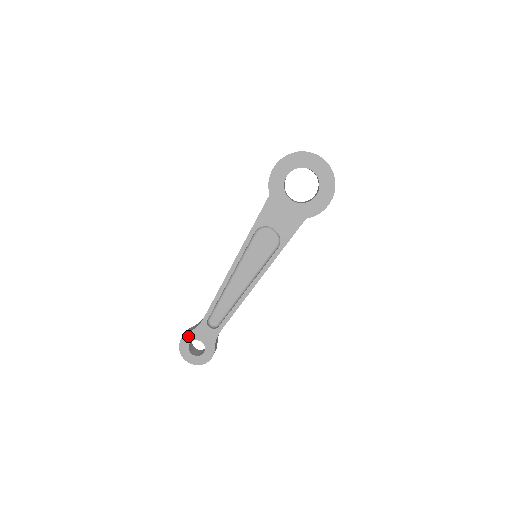
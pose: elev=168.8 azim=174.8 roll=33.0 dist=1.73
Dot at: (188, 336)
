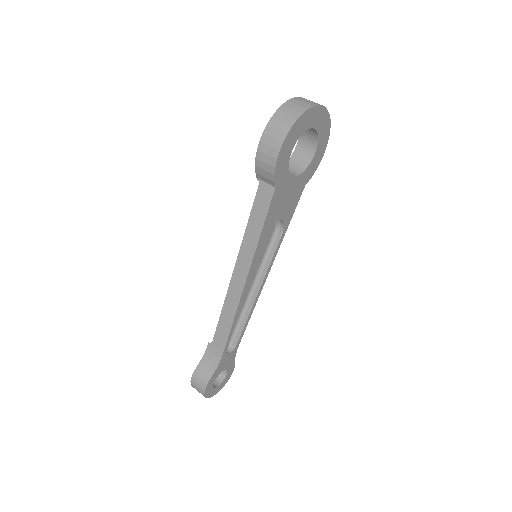
Dot at: (211, 380)
